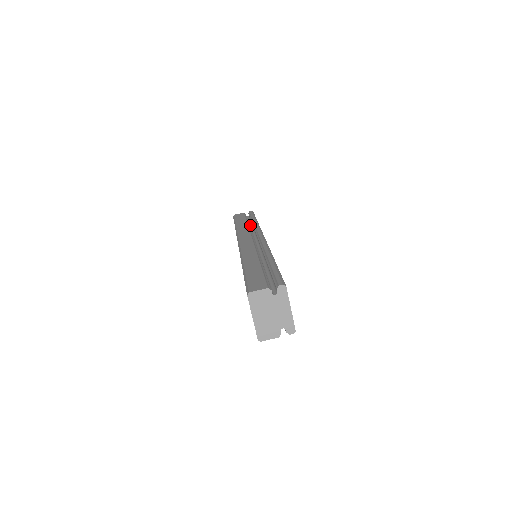
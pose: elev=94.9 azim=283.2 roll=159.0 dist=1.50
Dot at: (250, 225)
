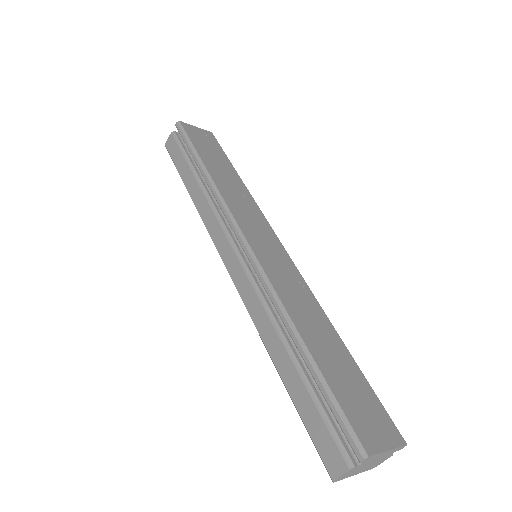
Dot at: occluded
